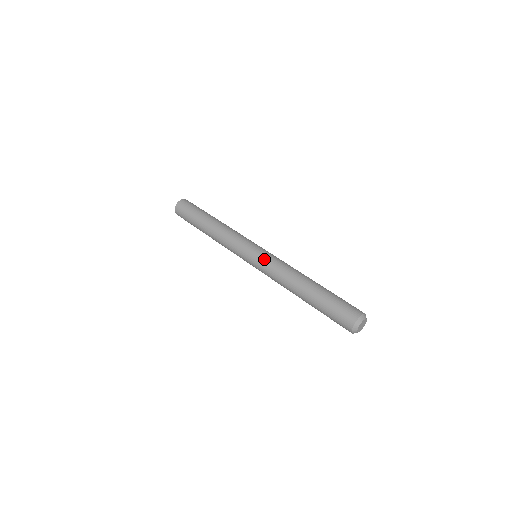
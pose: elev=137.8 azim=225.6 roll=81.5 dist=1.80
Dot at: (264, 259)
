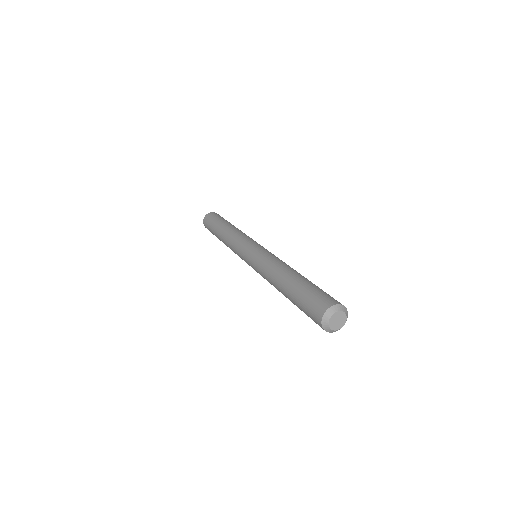
Dot at: (253, 260)
